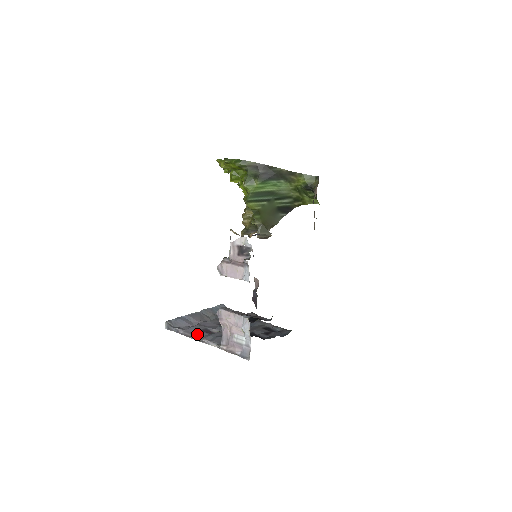
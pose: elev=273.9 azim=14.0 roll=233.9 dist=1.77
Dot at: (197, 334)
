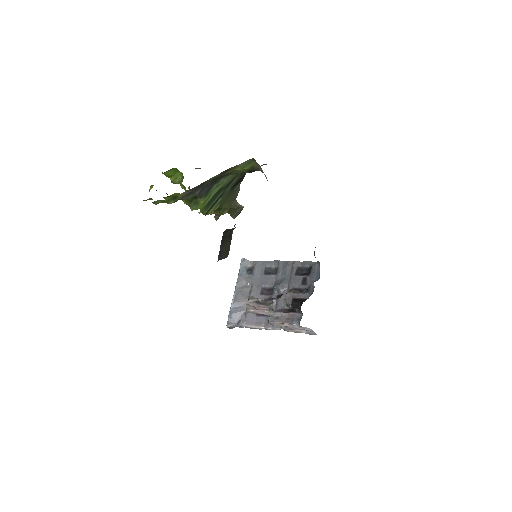
Dot at: (258, 323)
